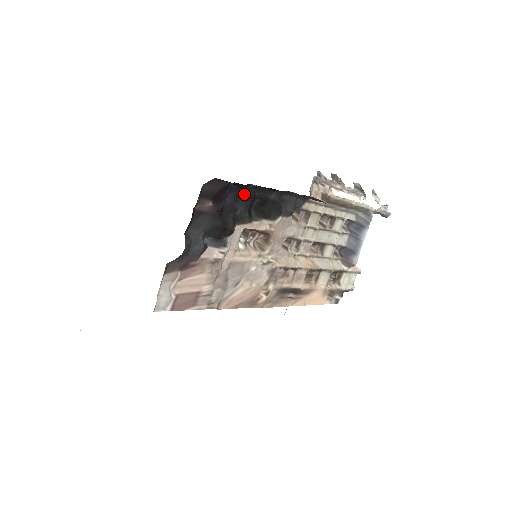
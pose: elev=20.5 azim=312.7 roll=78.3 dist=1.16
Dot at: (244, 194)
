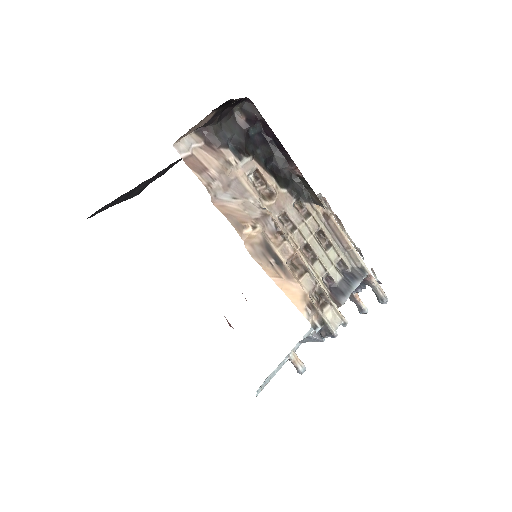
Dot at: (267, 146)
